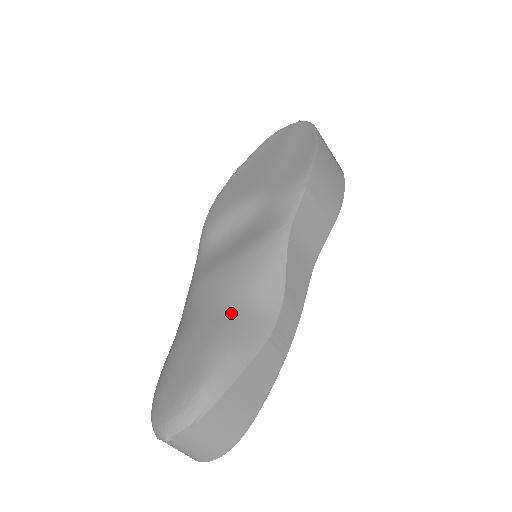
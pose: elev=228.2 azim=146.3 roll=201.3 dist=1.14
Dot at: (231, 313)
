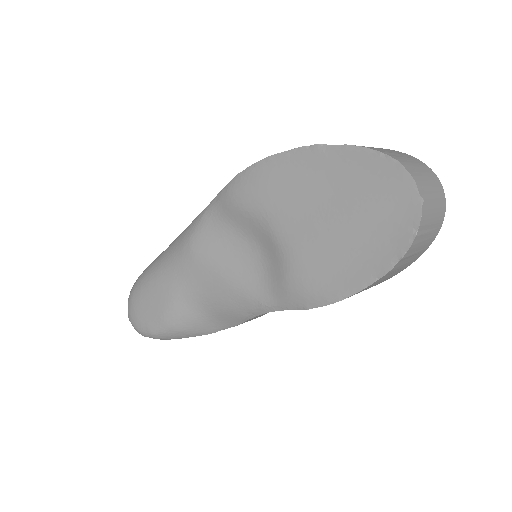
Dot at: (191, 311)
